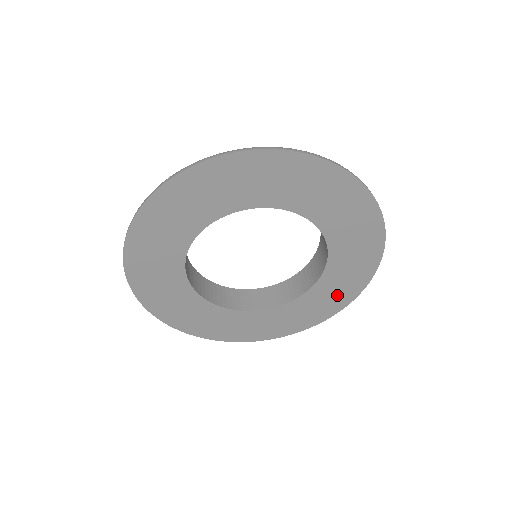
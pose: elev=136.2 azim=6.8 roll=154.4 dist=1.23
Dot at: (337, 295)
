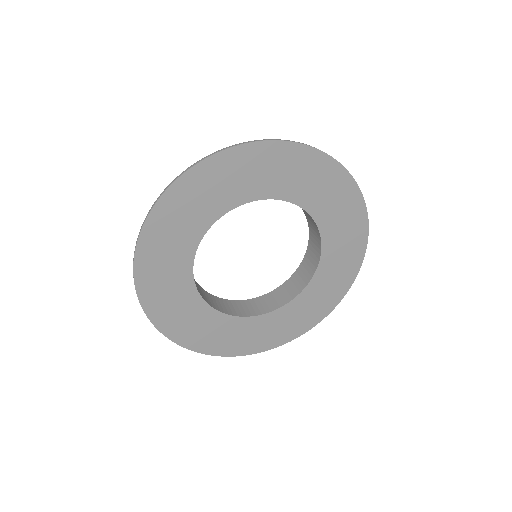
Dot at: (272, 334)
